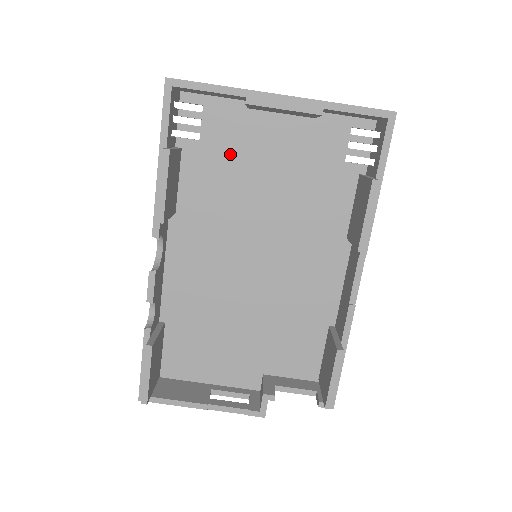
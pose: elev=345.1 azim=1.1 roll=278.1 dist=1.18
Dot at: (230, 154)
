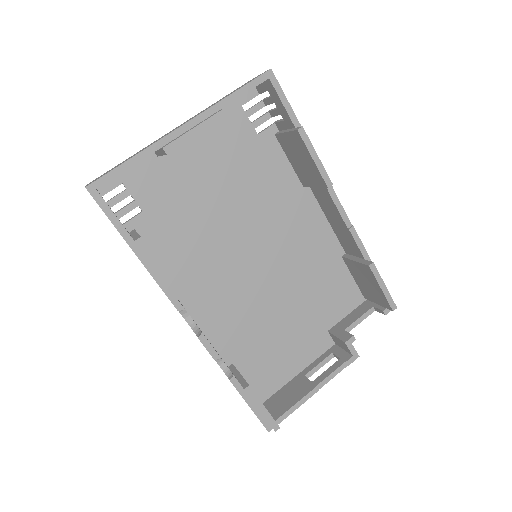
Dot at: (174, 201)
